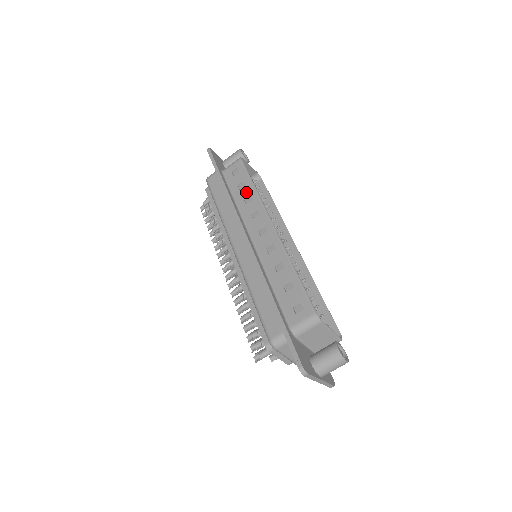
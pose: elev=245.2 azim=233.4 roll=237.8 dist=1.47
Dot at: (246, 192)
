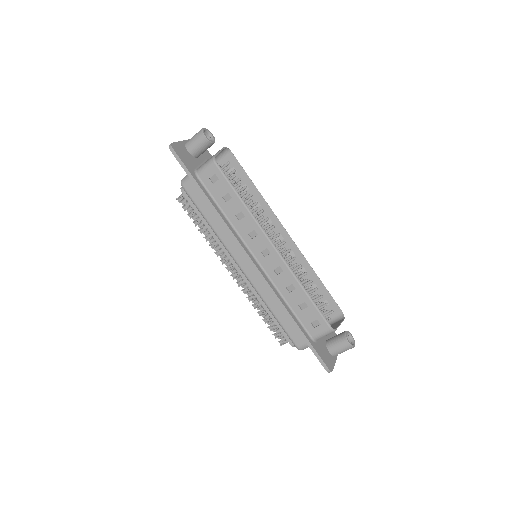
Dot at: (235, 207)
